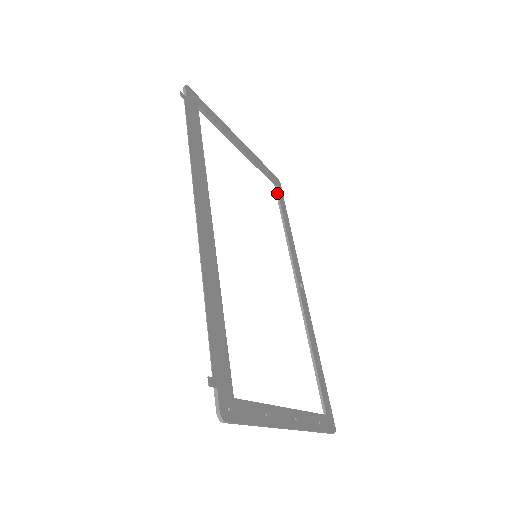
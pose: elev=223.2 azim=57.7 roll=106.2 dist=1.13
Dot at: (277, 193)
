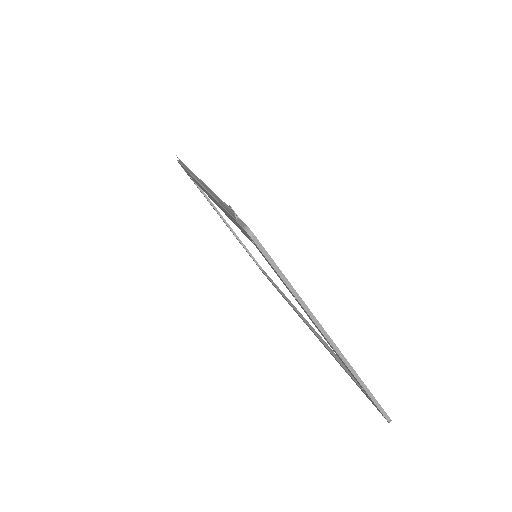
Dot at: (265, 273)
